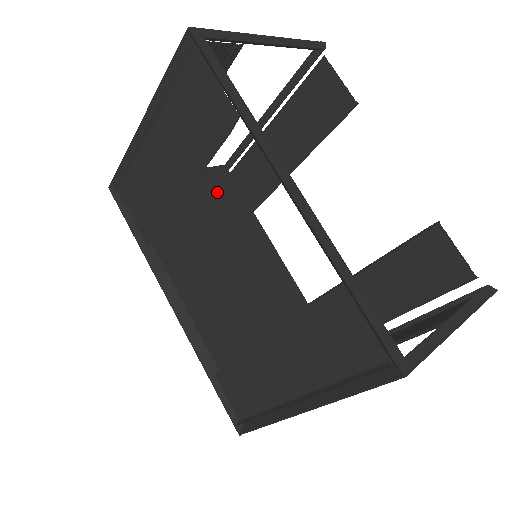
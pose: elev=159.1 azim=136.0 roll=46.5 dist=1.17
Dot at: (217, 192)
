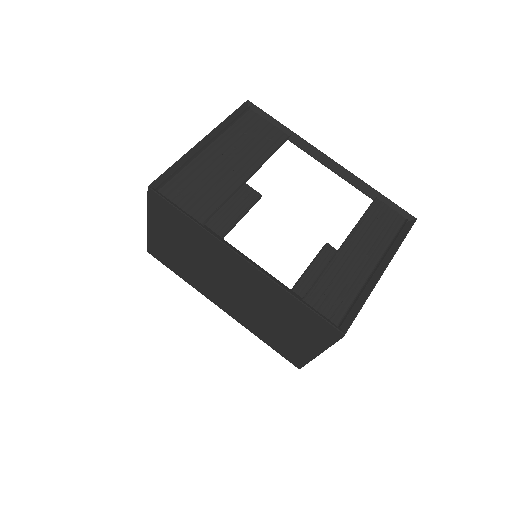
Dot at: (164, 253)
